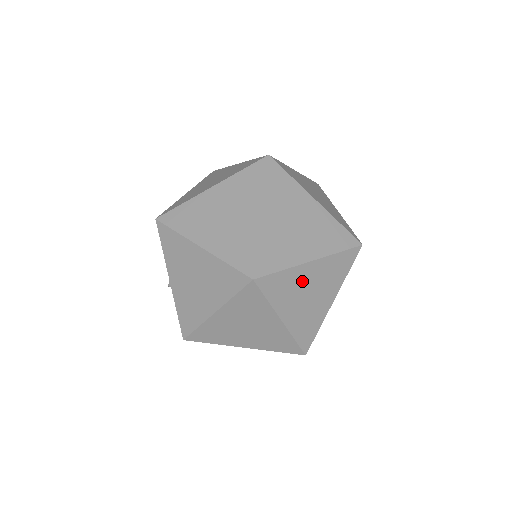
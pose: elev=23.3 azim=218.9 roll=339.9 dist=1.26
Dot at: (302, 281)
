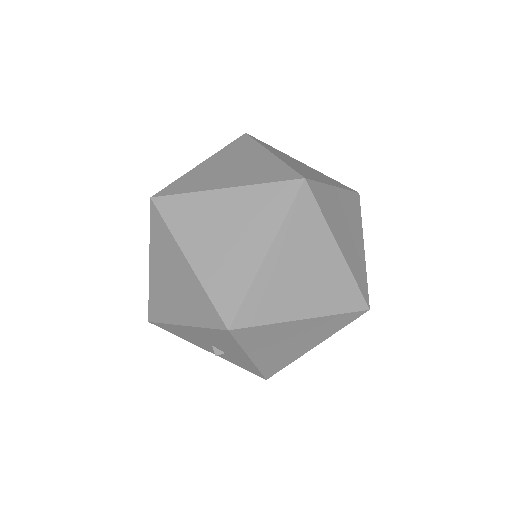
Dot at: occluded
